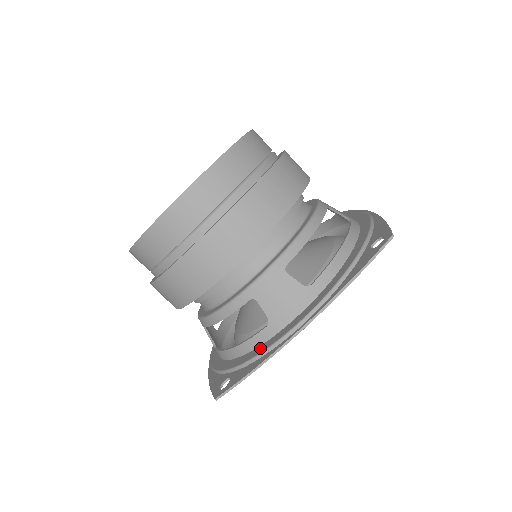
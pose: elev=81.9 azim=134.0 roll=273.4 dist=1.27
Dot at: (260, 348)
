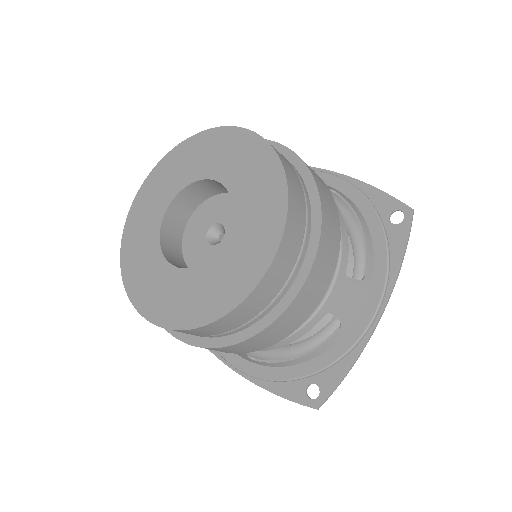
Dot at: (338, 348)
